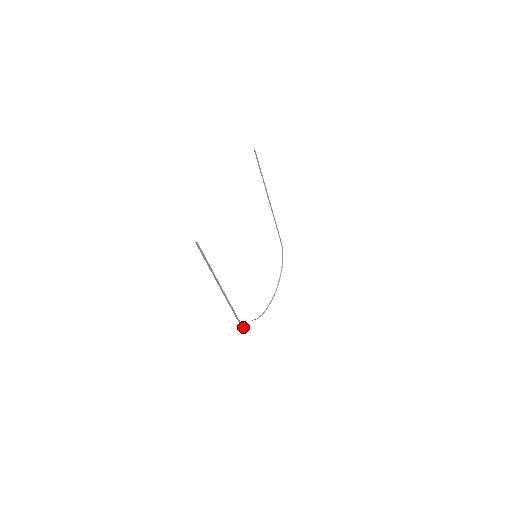
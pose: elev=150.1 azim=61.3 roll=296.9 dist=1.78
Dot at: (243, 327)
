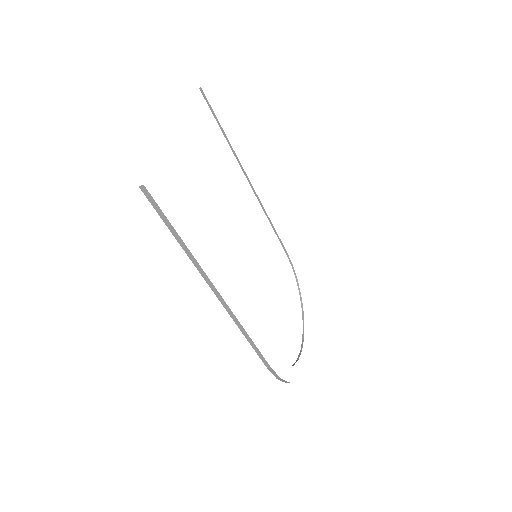
Dot at: (276, 376)
